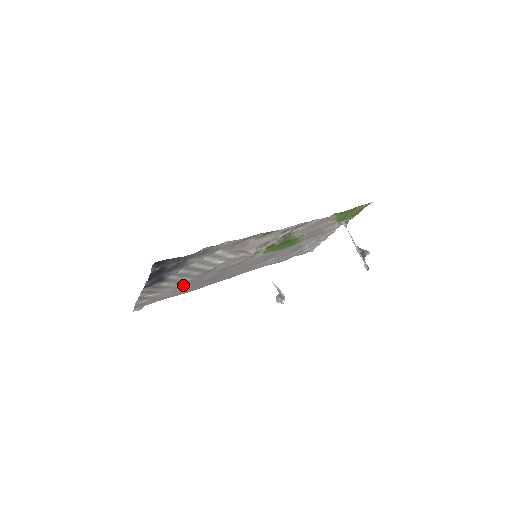
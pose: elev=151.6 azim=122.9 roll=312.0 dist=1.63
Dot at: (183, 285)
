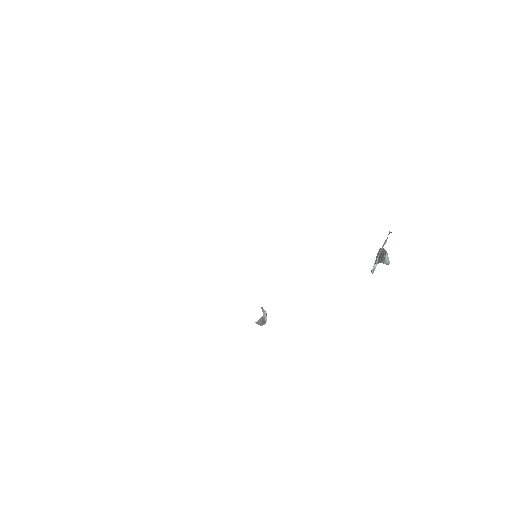
Dot at: occluded
